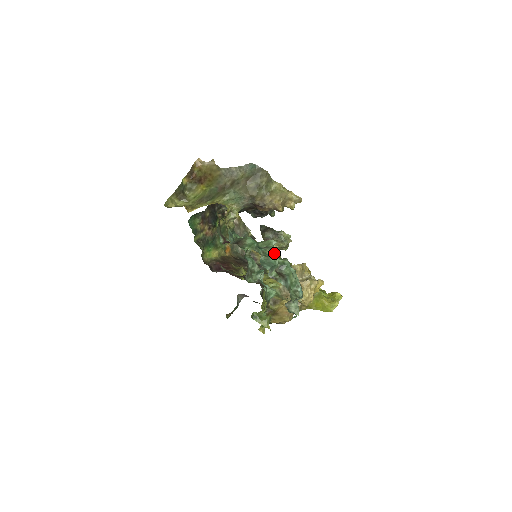
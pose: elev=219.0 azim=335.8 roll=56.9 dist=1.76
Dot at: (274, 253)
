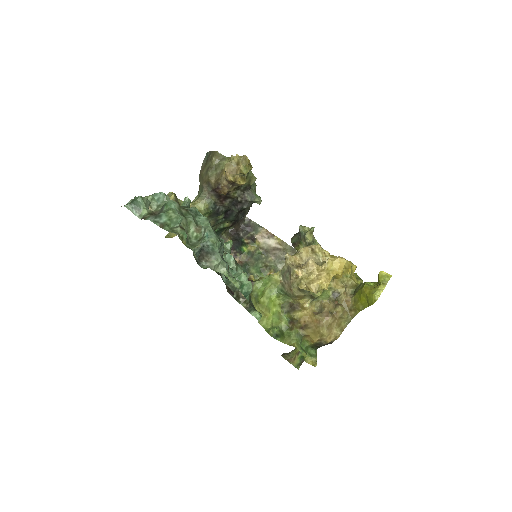
Dot at: (158, 198)
